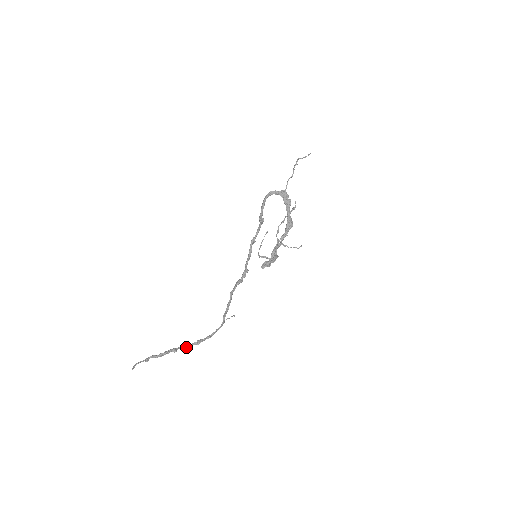
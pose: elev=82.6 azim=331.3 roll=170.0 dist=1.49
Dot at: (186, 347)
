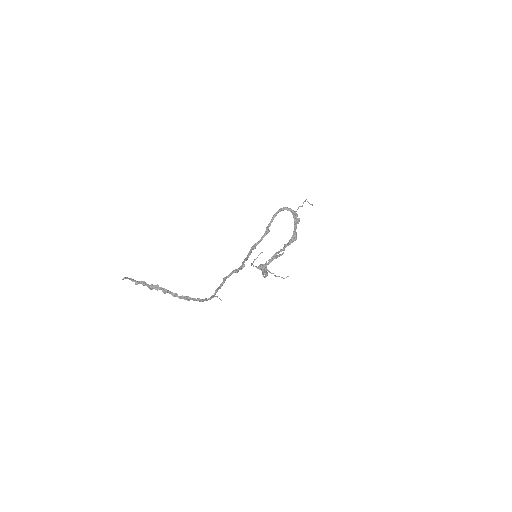
Dot at: (175, 296)
